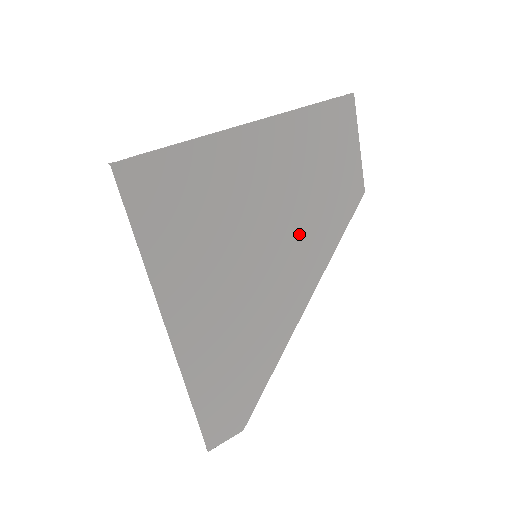
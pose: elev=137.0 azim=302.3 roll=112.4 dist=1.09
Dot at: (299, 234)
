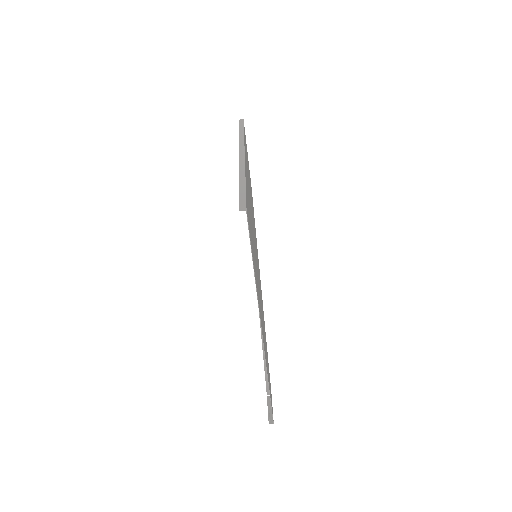
Dot at: occluded
